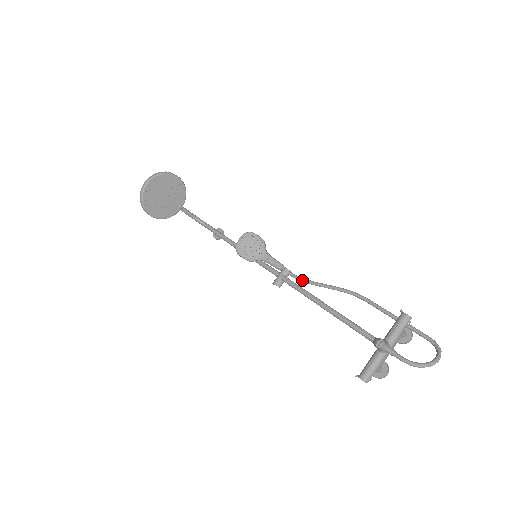
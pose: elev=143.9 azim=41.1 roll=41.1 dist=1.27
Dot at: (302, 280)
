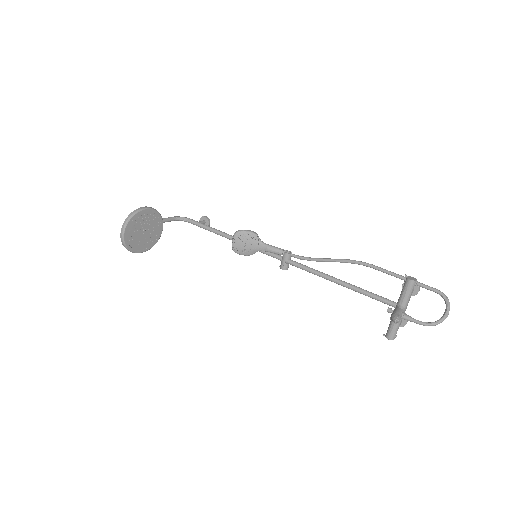
Dot at: occluded
